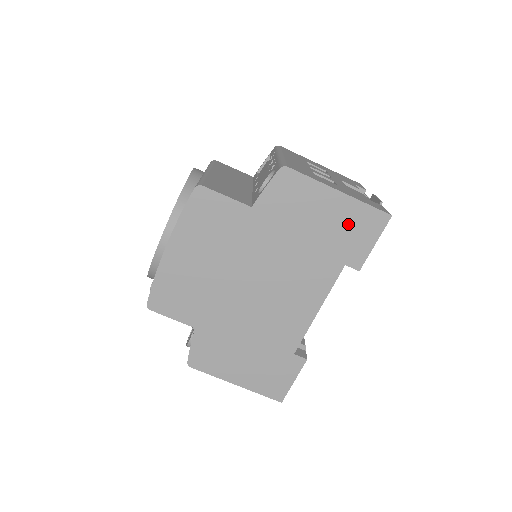
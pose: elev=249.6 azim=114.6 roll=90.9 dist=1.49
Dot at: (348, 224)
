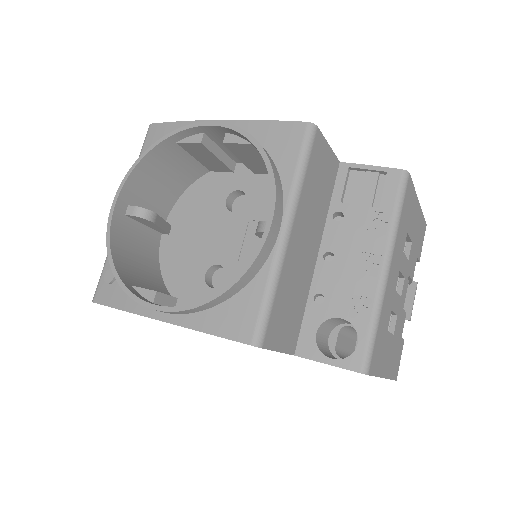
Dot at: occluded
